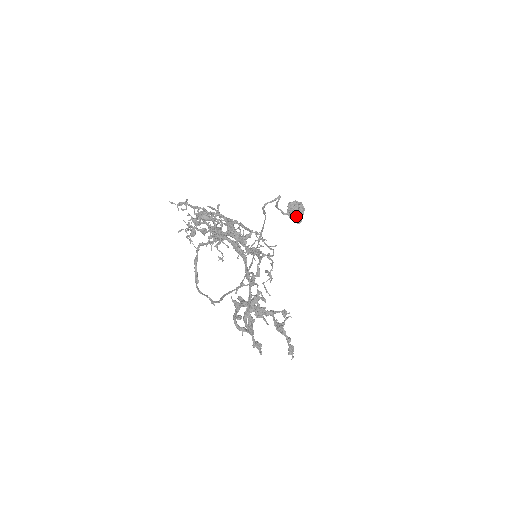
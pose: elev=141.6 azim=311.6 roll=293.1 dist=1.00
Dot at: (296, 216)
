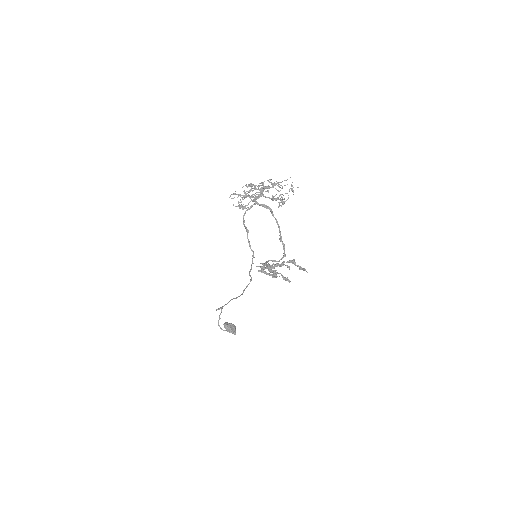
Dot at: (232, 328)
